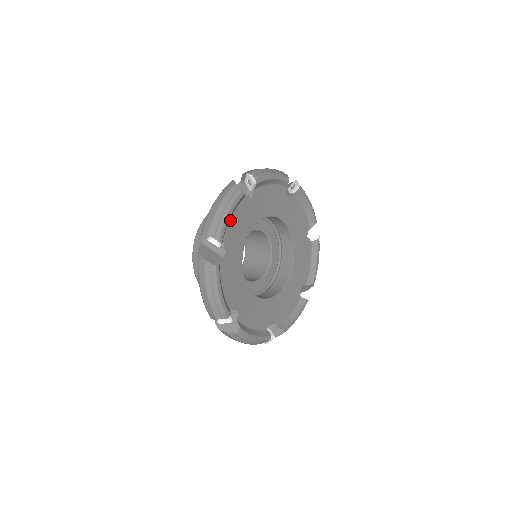
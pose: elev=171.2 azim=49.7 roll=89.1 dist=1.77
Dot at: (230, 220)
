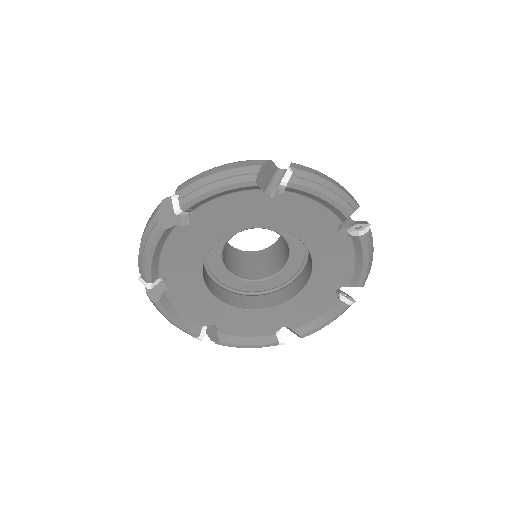
Dot at: (219, 198)
